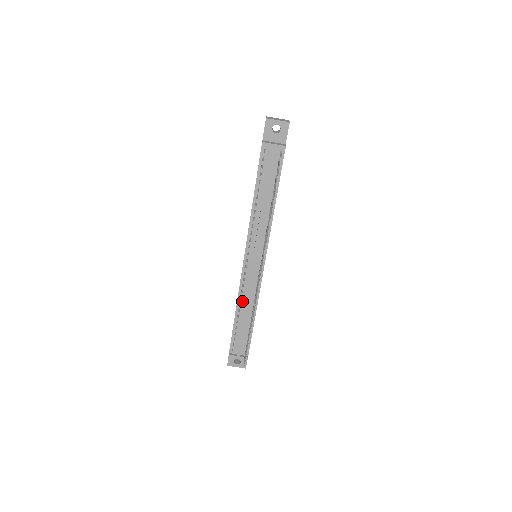
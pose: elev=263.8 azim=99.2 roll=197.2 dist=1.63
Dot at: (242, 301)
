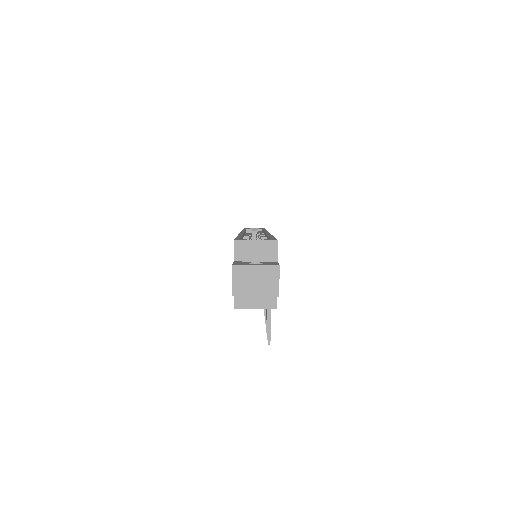
Dot at: occluded
